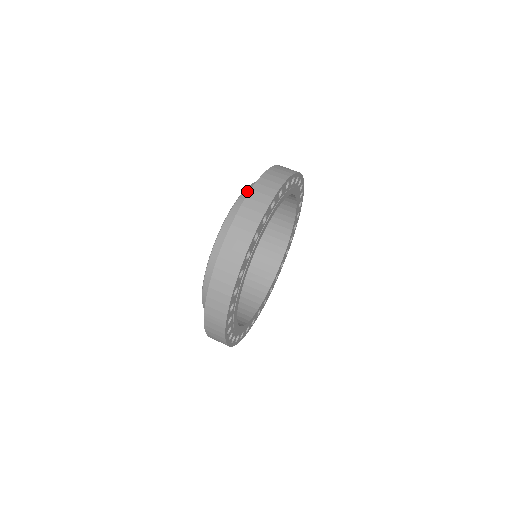
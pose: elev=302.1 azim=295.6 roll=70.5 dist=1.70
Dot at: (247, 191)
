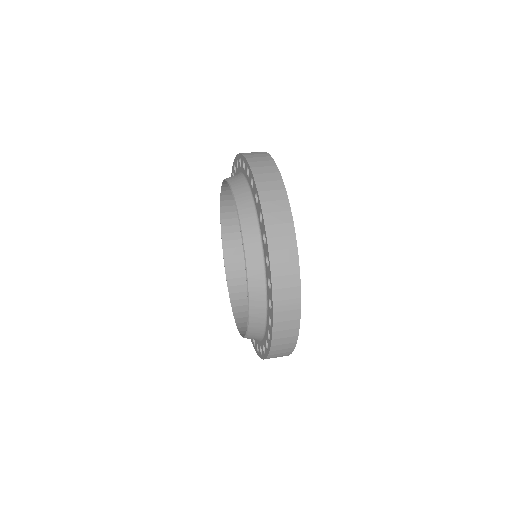
Dot at: (232, 180)
